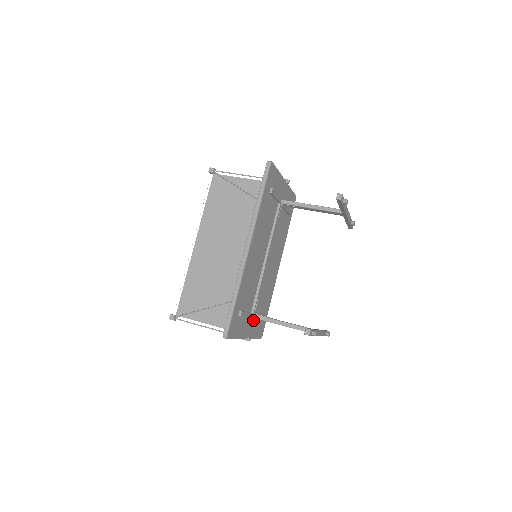
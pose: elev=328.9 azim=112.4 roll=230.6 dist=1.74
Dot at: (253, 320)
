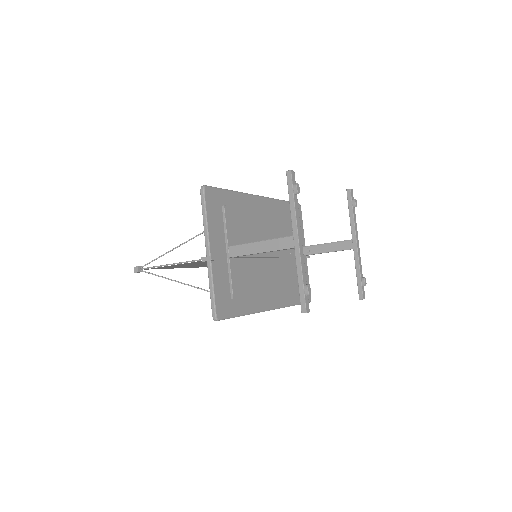
Dot at: (225, 262)
